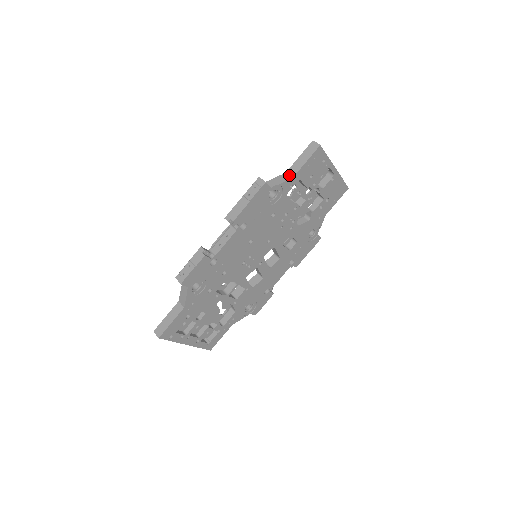
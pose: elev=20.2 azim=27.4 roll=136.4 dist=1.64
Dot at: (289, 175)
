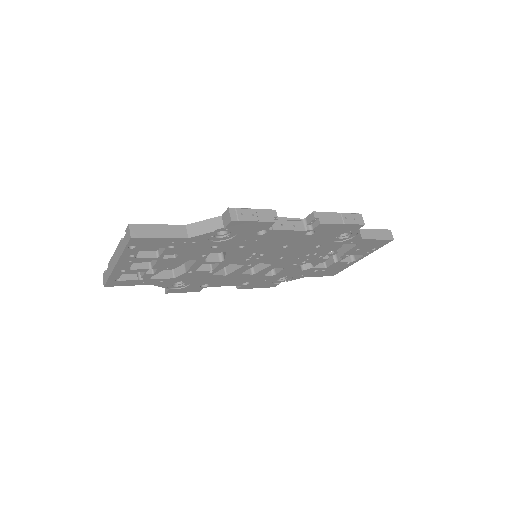
Dot at: (361, 234)
